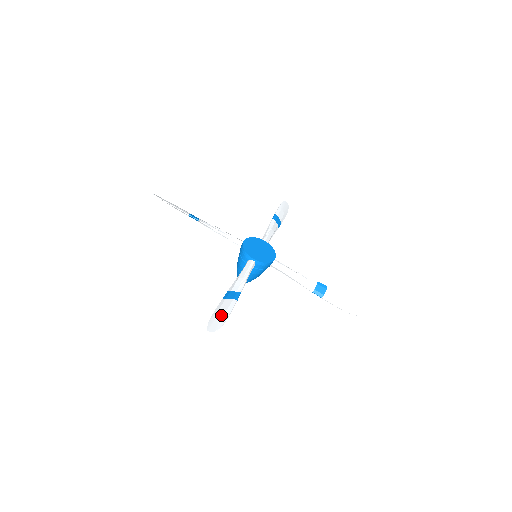
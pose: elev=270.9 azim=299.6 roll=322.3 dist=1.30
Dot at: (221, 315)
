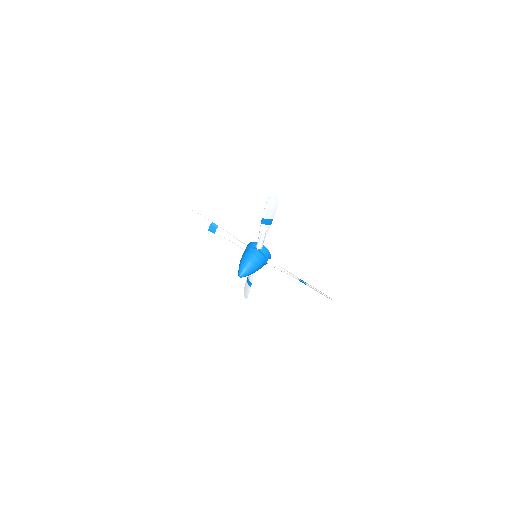
Dot at: (272, 205)
